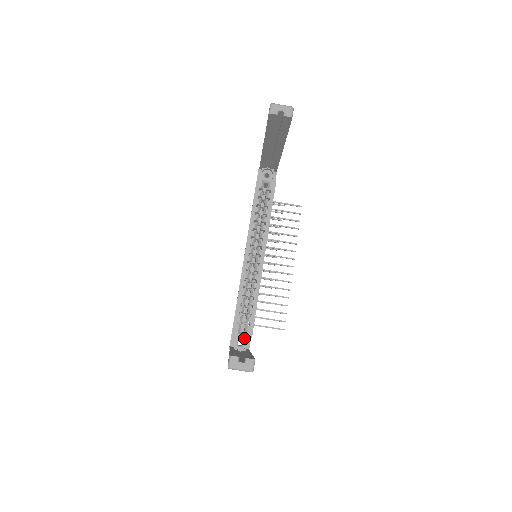
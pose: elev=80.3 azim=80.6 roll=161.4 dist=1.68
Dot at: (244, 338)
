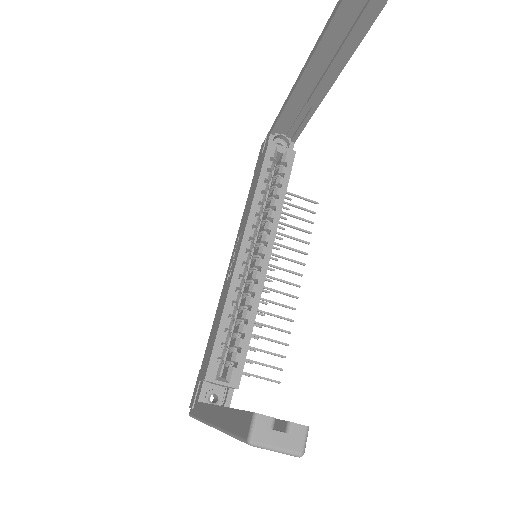
Dot at: (221, 389)
